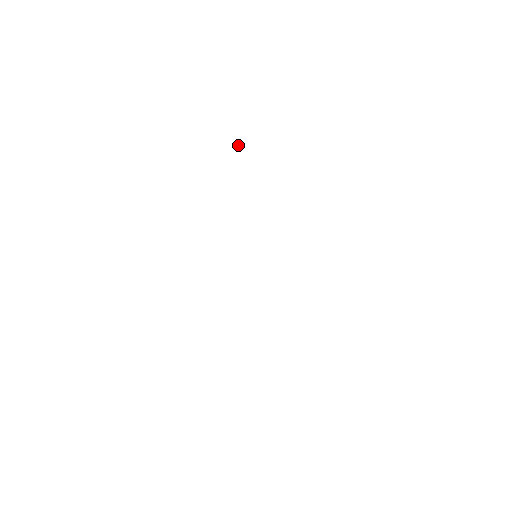
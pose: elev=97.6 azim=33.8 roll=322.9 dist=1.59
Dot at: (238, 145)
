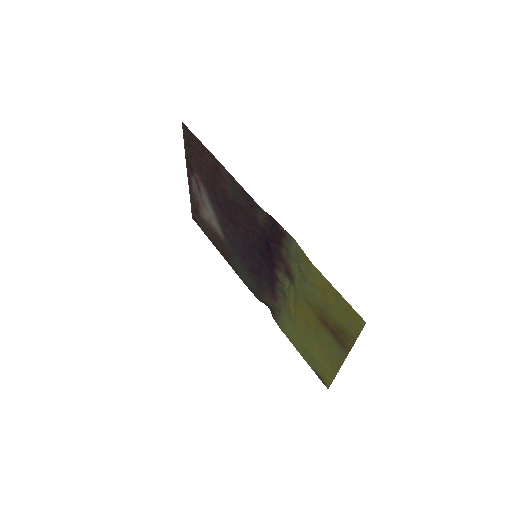
Dot at: (193, 218)
